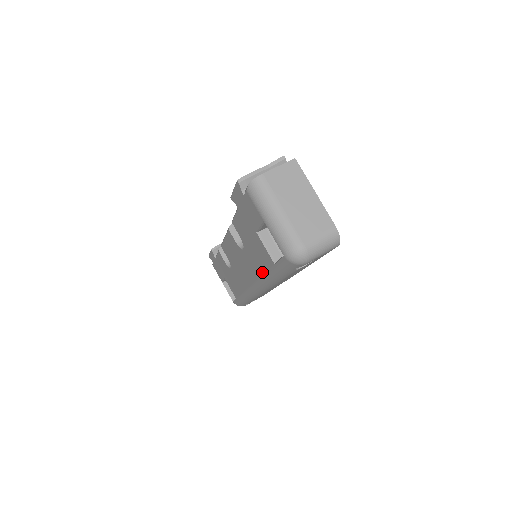
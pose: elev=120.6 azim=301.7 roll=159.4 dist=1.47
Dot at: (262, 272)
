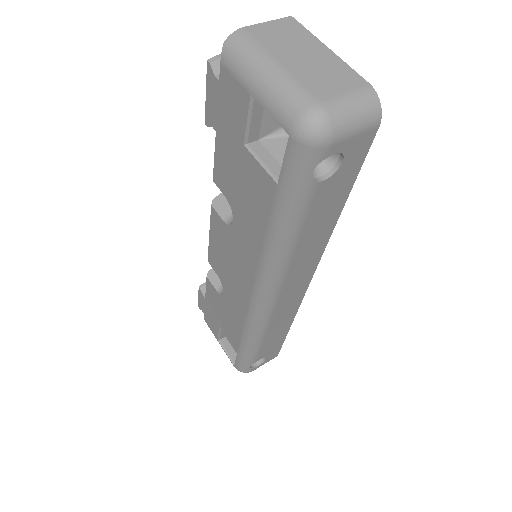
Dot at: (262, 235)
